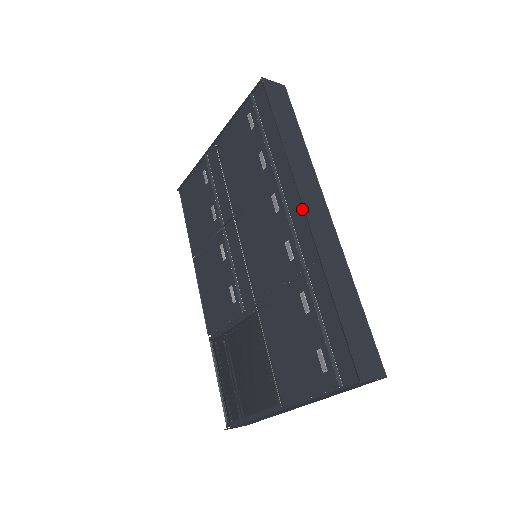
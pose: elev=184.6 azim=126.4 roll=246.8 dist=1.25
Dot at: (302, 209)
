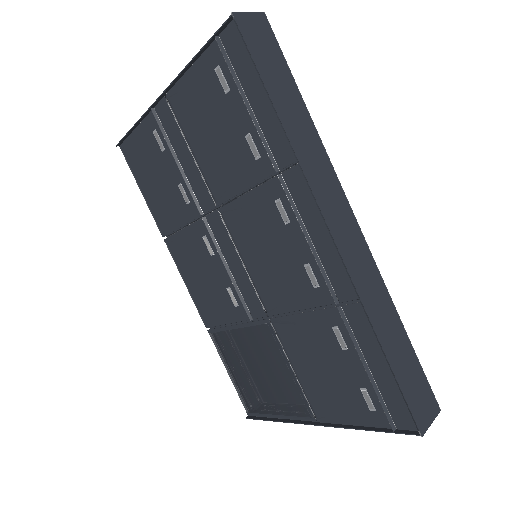
Dot at: (327, 233)
